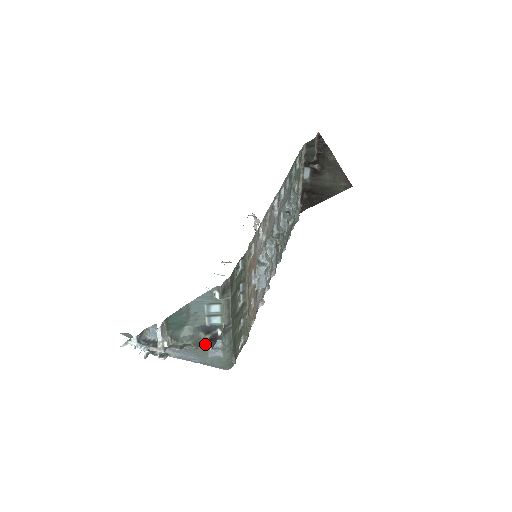
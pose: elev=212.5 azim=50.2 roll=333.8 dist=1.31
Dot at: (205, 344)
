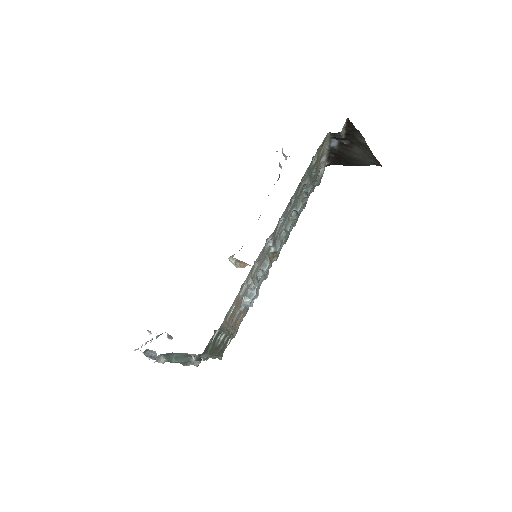
Dot at: (192, 364)
